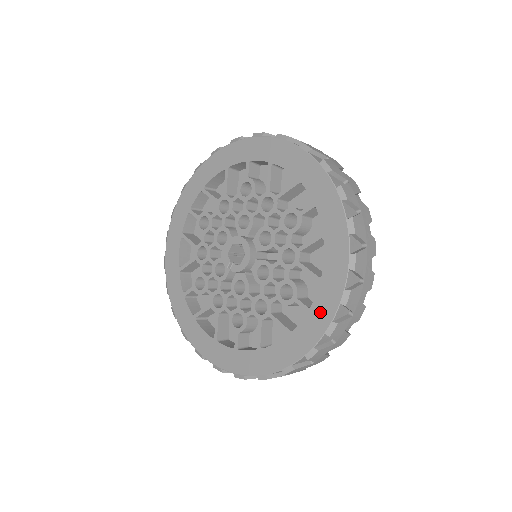
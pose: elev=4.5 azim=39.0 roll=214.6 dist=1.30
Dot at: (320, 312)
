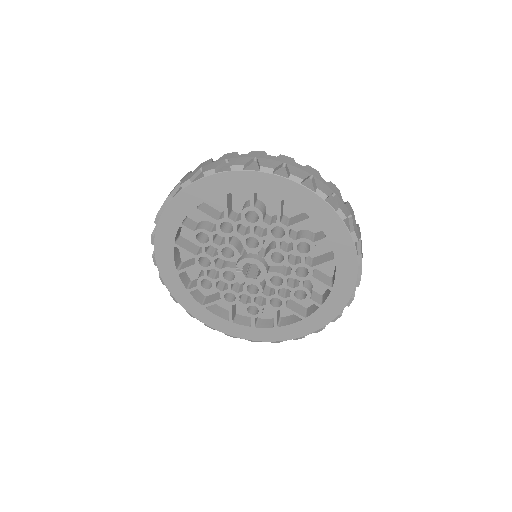
Dot at: (258, 334)
